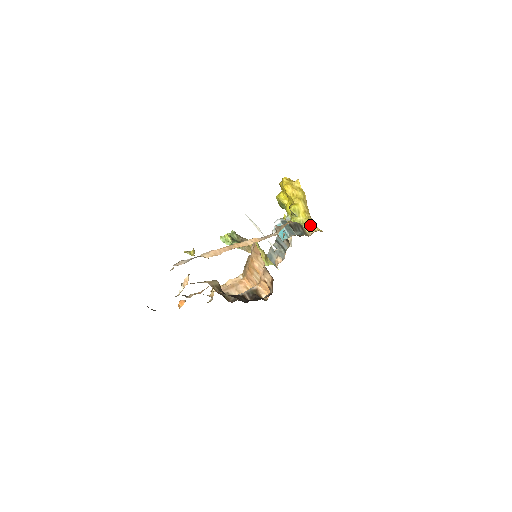
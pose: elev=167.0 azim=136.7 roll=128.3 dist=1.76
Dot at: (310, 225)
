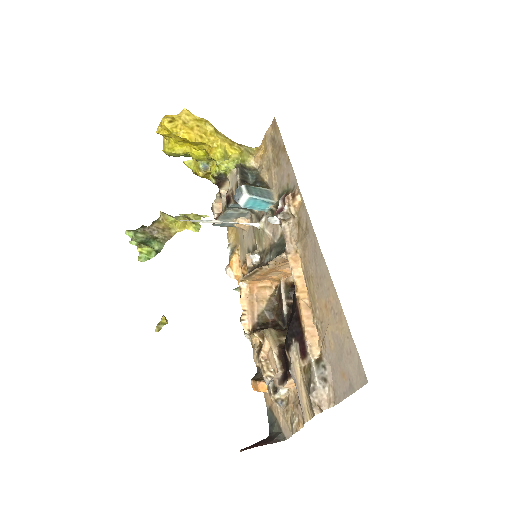
Dot at: (246, 155)
